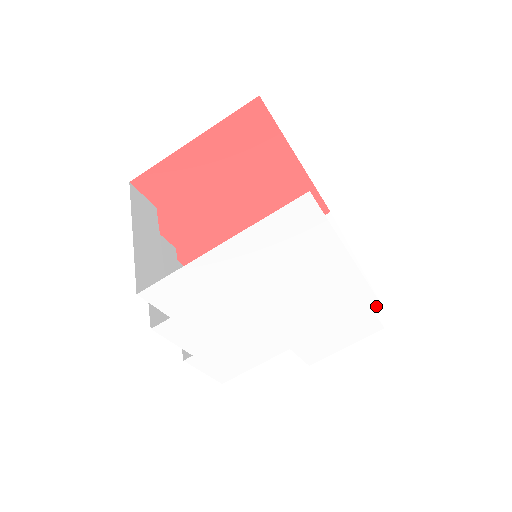
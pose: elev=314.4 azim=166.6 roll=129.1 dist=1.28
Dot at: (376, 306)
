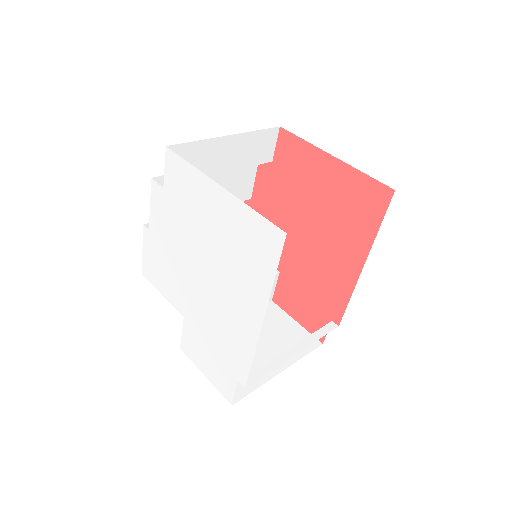
Dot at: (243, 381)
